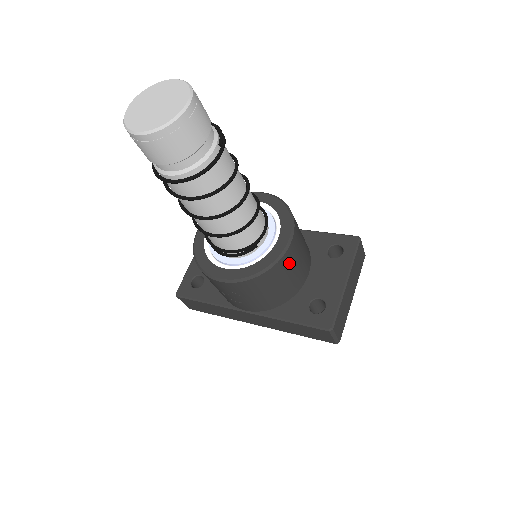
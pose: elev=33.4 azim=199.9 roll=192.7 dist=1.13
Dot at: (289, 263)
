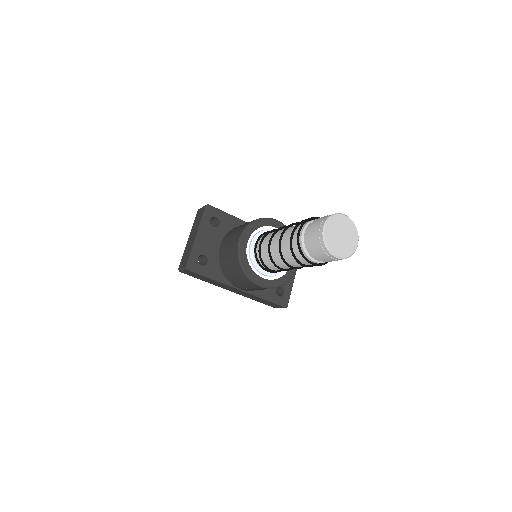
Dot at: occluded
